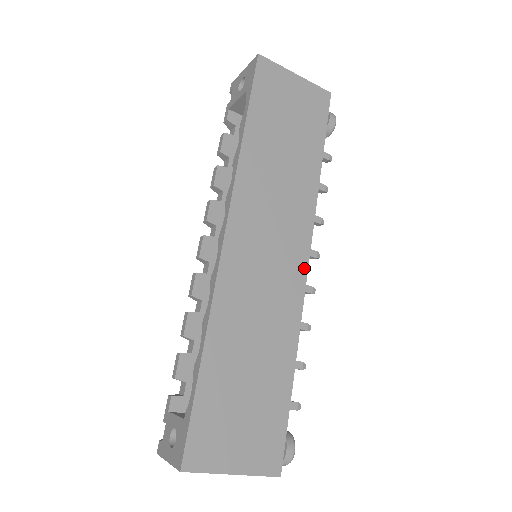
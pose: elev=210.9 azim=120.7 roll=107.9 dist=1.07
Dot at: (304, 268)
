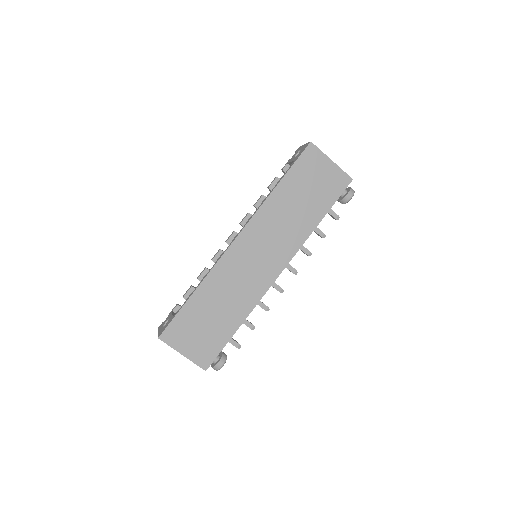
Dot at: (275, 276)
